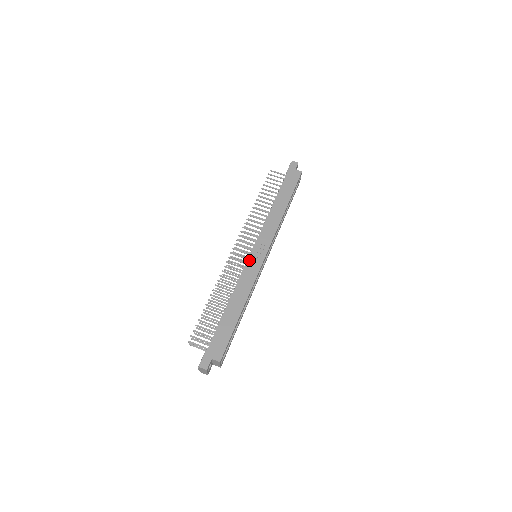
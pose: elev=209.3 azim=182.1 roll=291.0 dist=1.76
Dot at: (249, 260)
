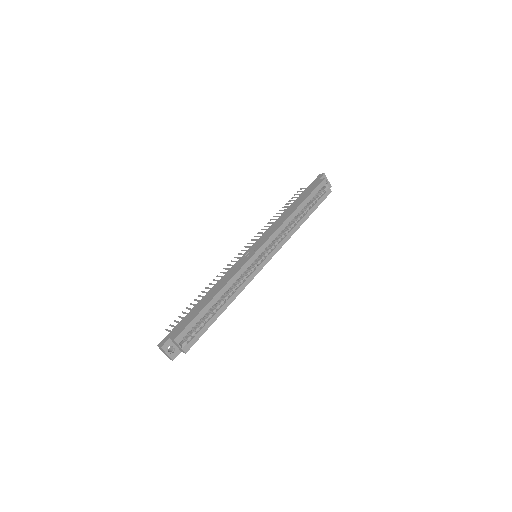
Dot at: (242, 257)
